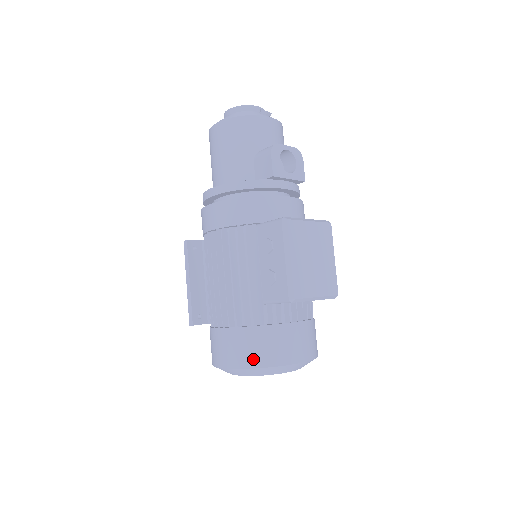
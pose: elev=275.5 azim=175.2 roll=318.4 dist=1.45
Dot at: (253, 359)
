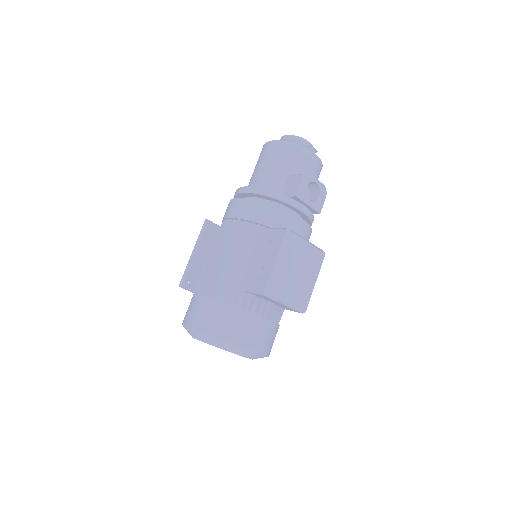
Dot at: (215, 329)
